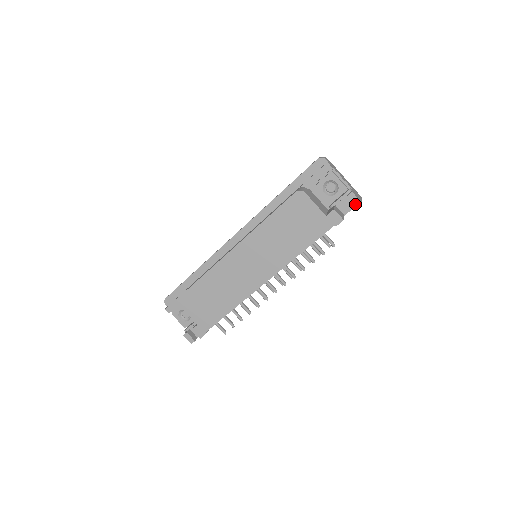
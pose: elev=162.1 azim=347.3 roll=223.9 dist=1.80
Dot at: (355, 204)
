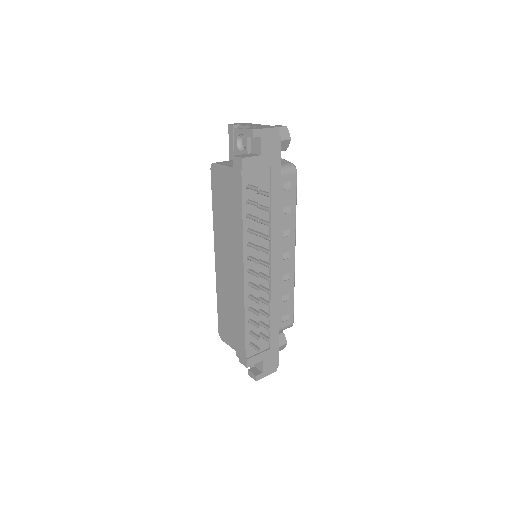
Dot at: (251, 136)
